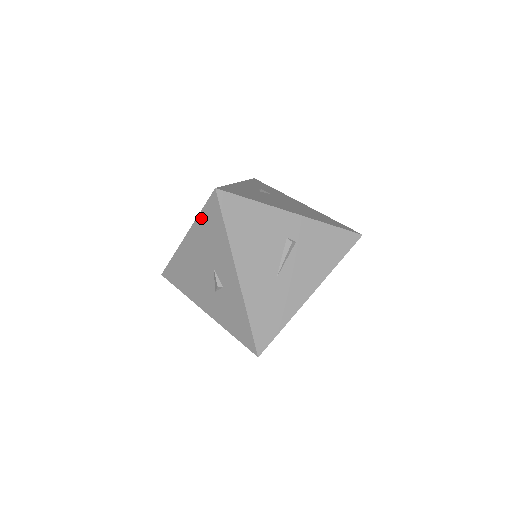
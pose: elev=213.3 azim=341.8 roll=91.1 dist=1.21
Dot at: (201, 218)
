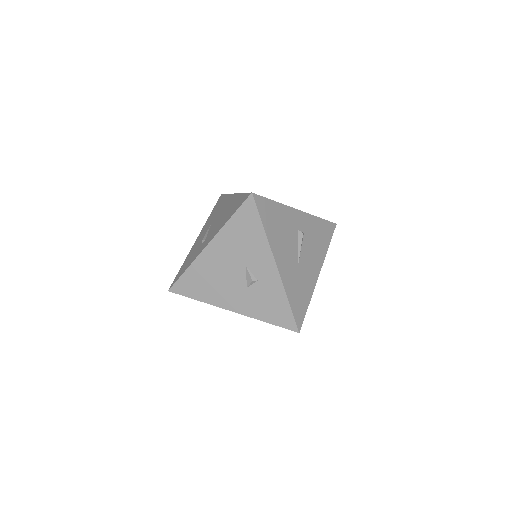
Dot at: (231, 223)
